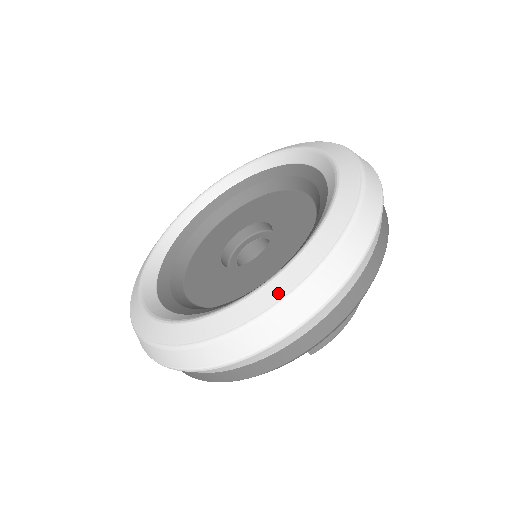
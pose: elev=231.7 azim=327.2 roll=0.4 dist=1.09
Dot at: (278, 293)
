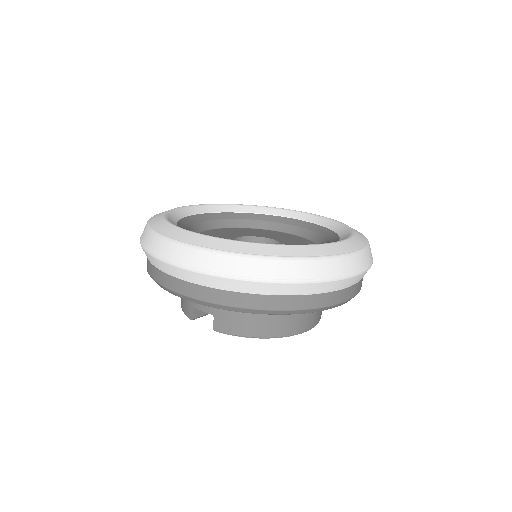
Dot at: (220, 246)
